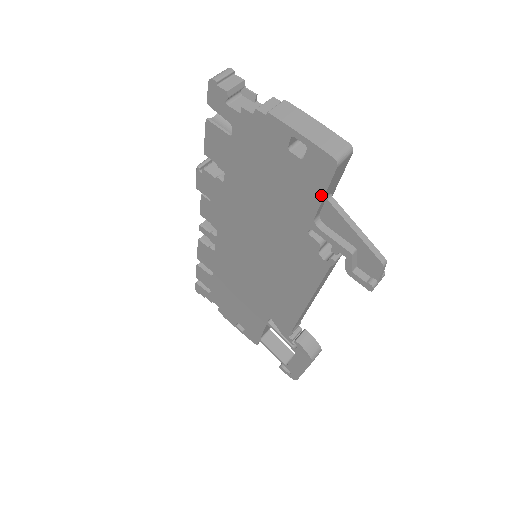
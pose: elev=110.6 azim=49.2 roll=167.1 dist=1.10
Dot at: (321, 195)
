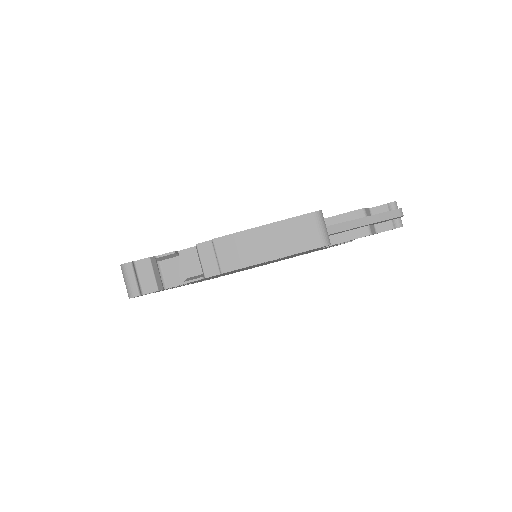
Dot at: occluded
